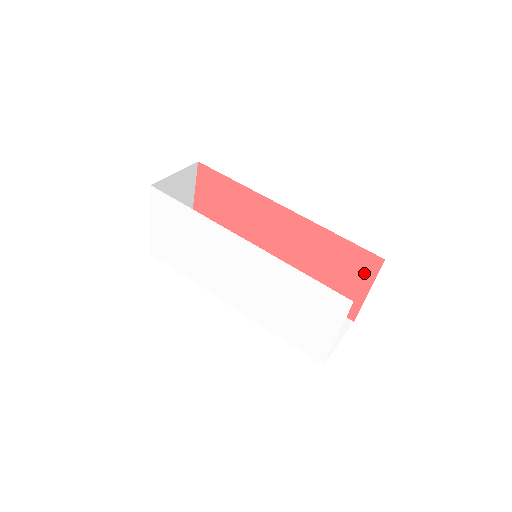
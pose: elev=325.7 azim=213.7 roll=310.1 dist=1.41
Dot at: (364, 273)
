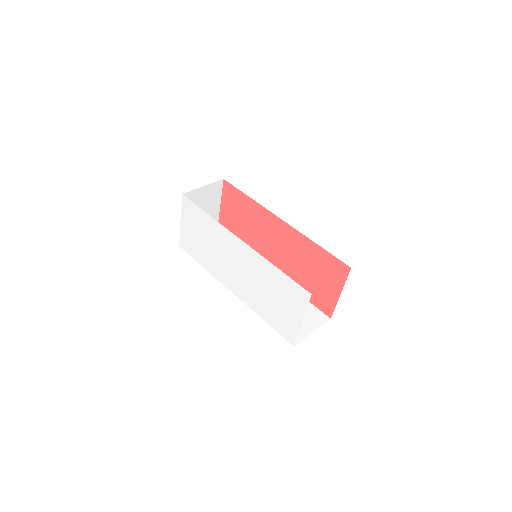
Dot at: (337, 278)
